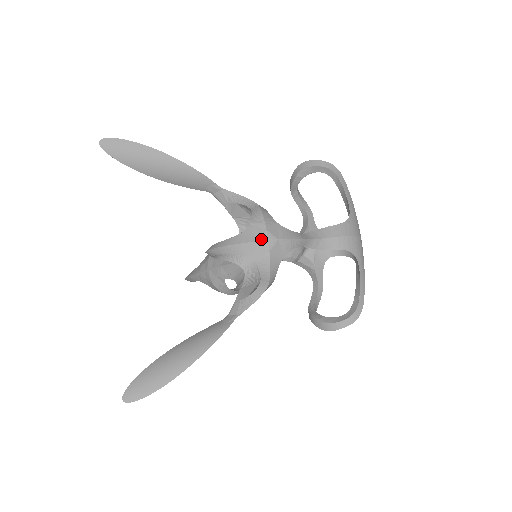
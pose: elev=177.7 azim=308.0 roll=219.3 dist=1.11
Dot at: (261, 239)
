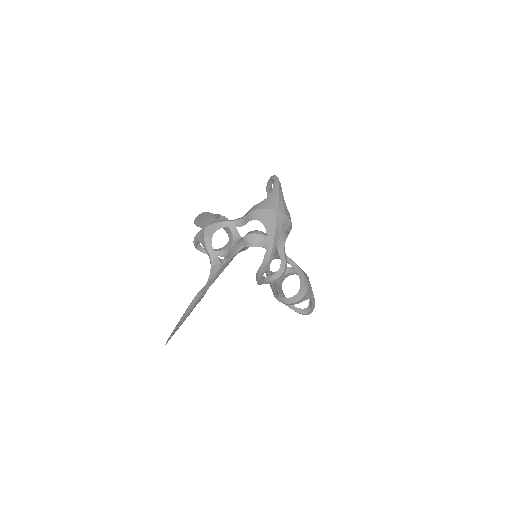
Dot at: (202, 228)
